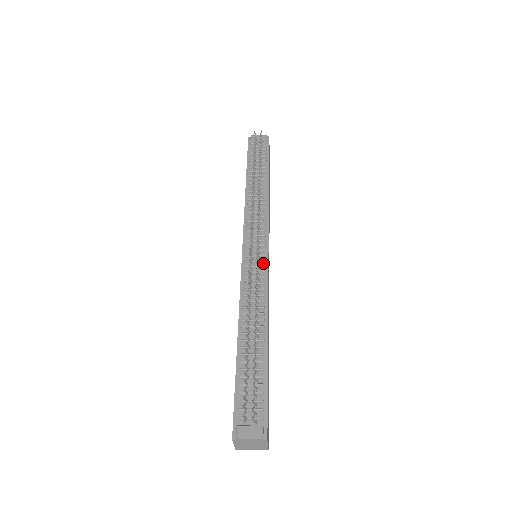
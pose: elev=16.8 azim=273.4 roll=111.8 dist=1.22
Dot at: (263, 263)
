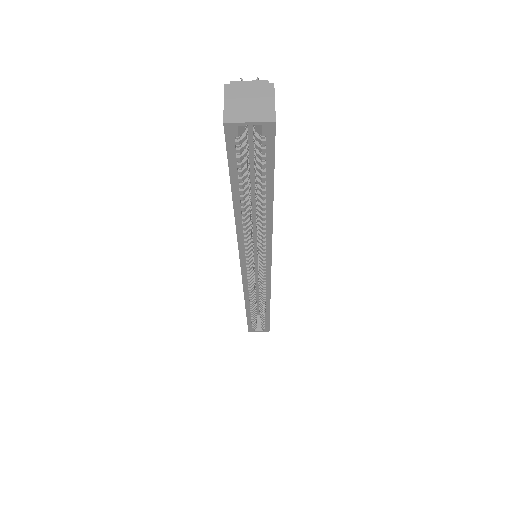
Dot at: occluded
